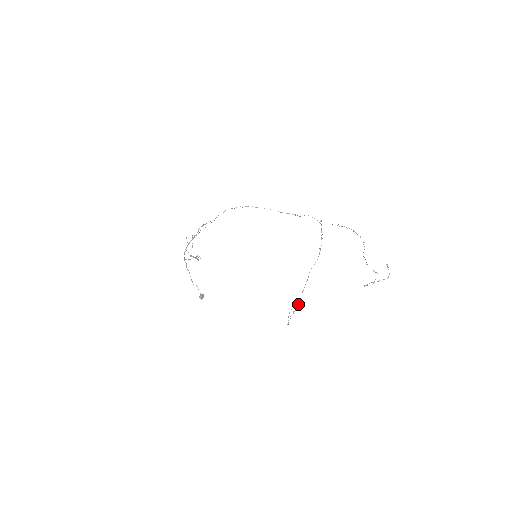
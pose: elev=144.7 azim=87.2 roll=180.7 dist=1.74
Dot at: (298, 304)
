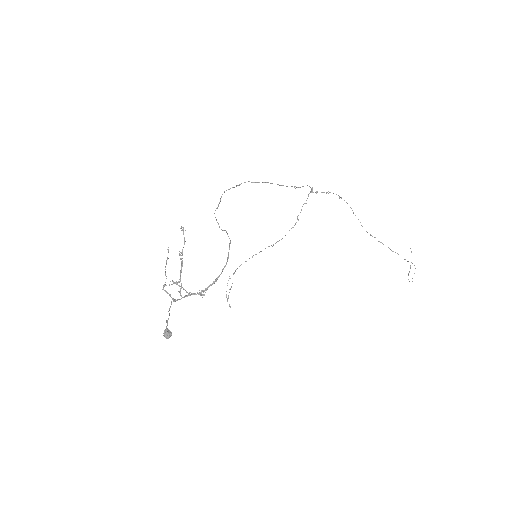
Dot at: occluded
